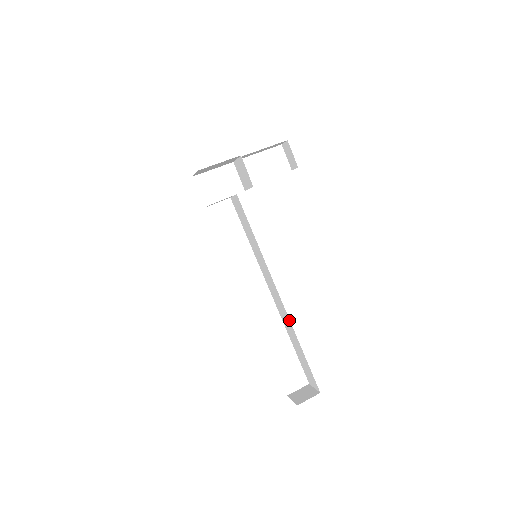
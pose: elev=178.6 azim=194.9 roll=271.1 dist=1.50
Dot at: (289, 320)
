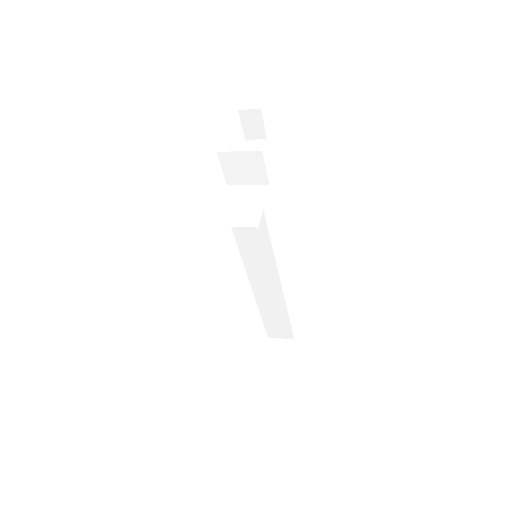
Dot at: (283, 299)
